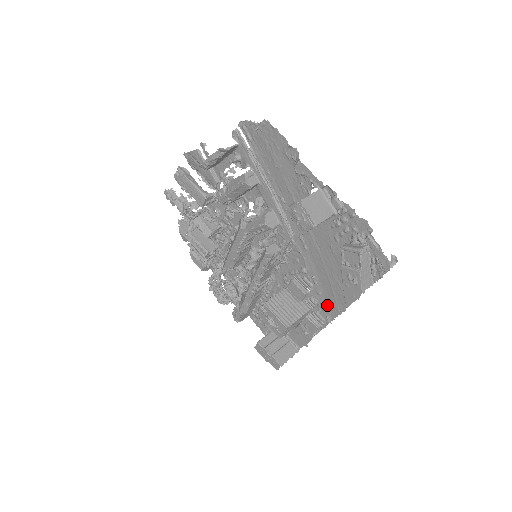
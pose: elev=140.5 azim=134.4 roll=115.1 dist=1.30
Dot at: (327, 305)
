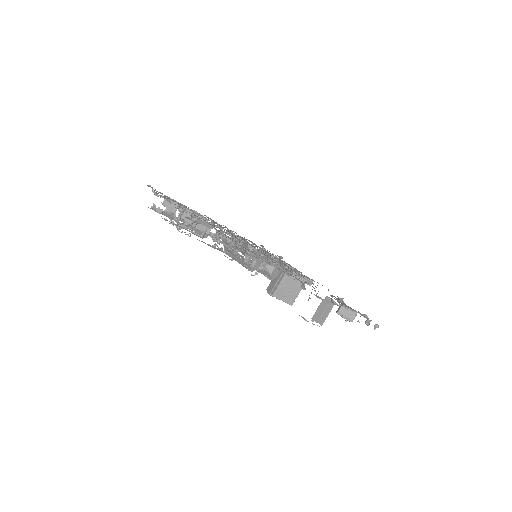
Dot at: occluded
